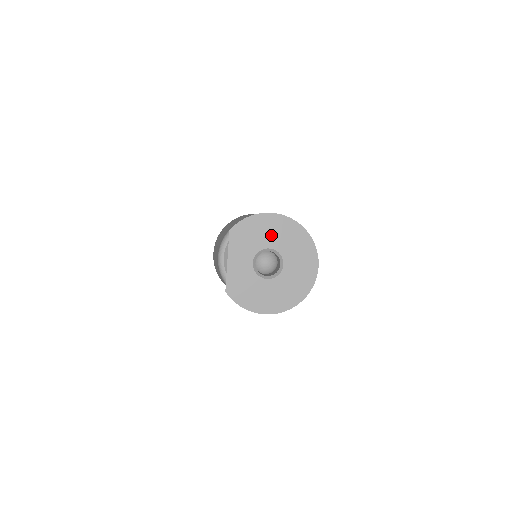
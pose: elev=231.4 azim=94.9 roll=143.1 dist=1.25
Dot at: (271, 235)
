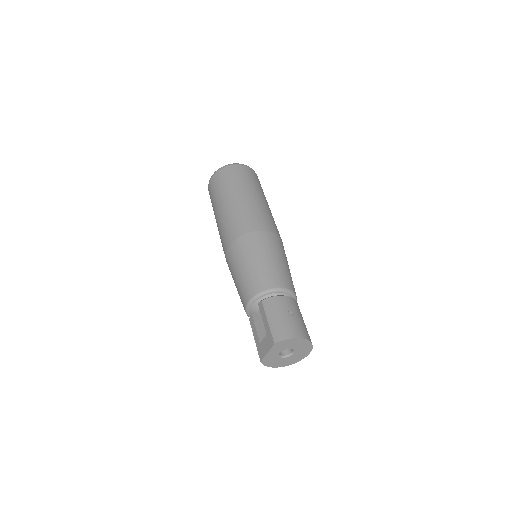
Dot at: (294, 345)
